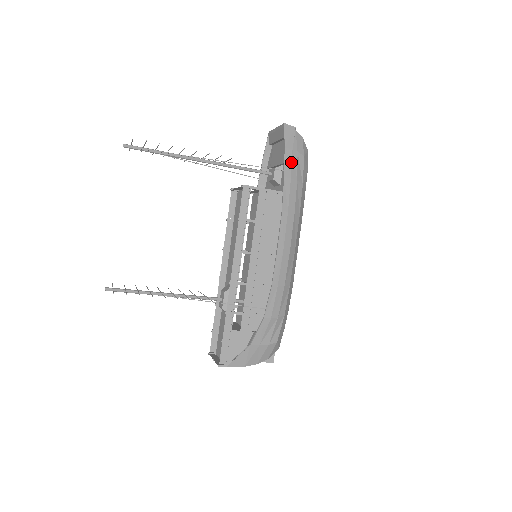
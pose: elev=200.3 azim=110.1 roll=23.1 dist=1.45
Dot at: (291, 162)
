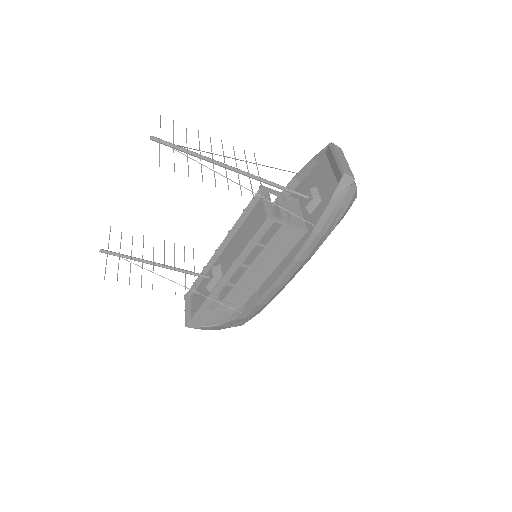
Dot at: (328, 218)
